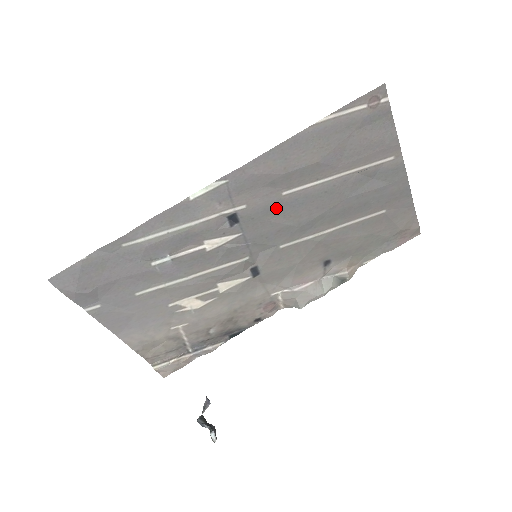
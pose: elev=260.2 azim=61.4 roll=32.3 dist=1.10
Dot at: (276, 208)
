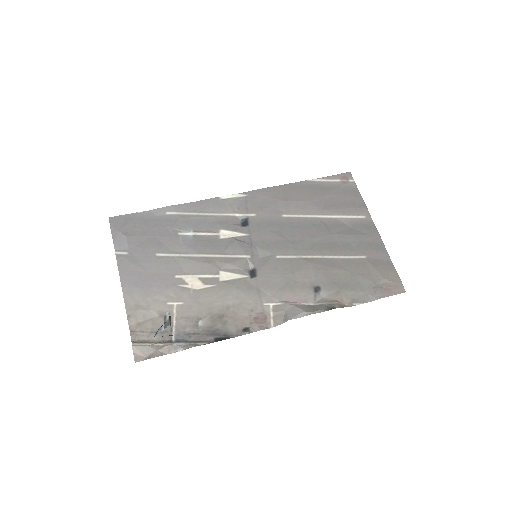
Dot at: (277, 224)
